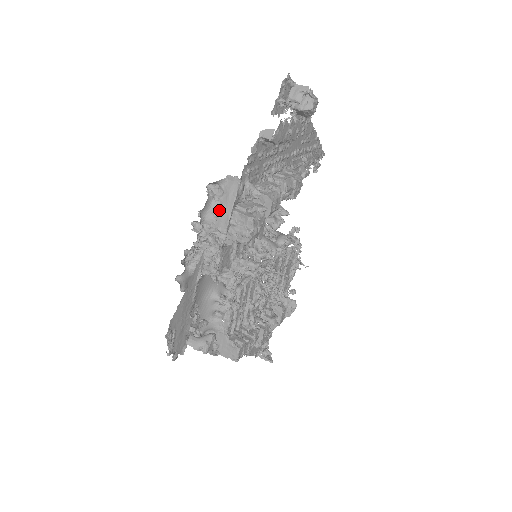
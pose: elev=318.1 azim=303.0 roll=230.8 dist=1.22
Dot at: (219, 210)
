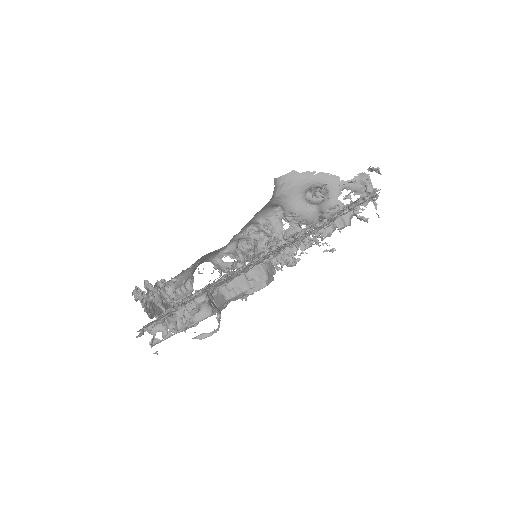
Dot at: occluded
